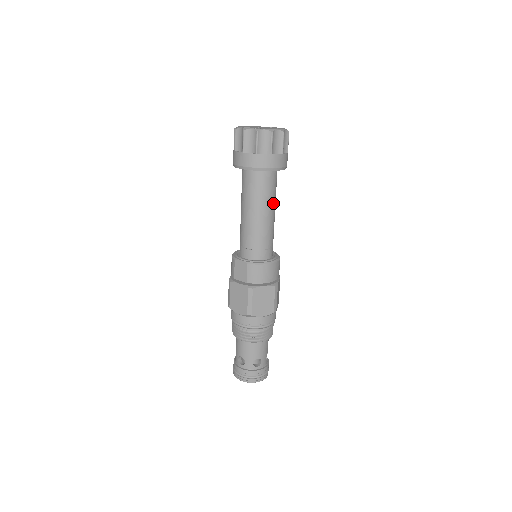
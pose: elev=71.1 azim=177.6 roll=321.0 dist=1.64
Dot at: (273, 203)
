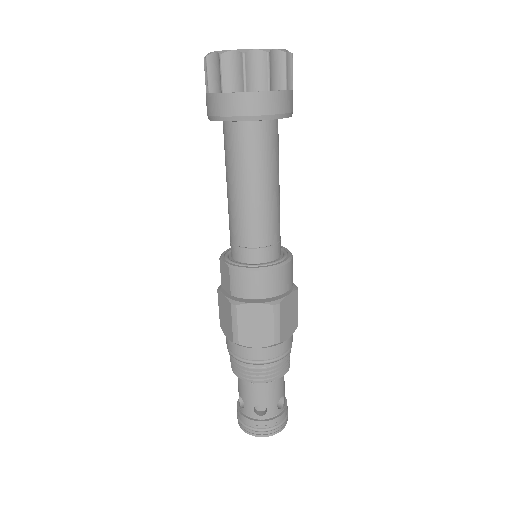
Dot at: (267, 175)
